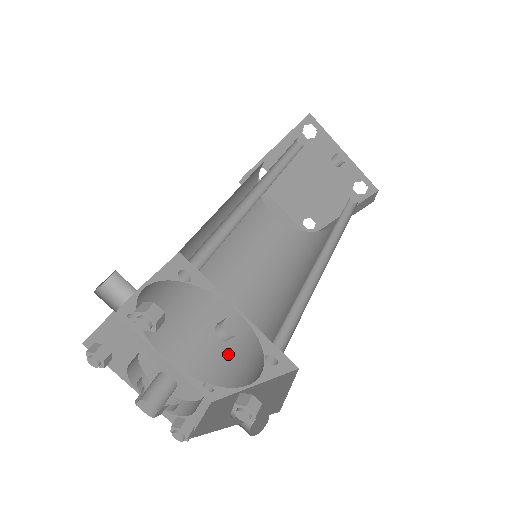
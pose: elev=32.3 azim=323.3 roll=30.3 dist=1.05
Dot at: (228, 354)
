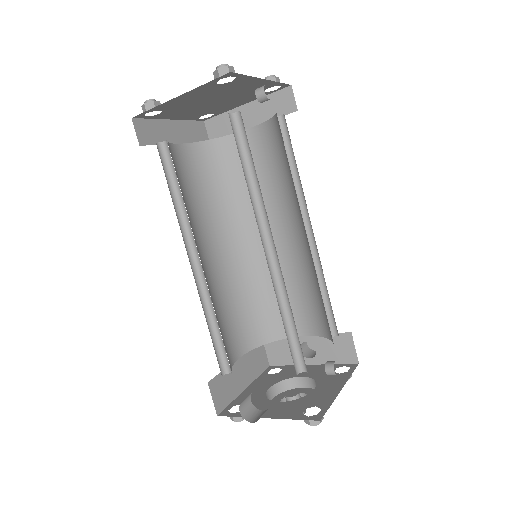
Dot at: (263, 315)
